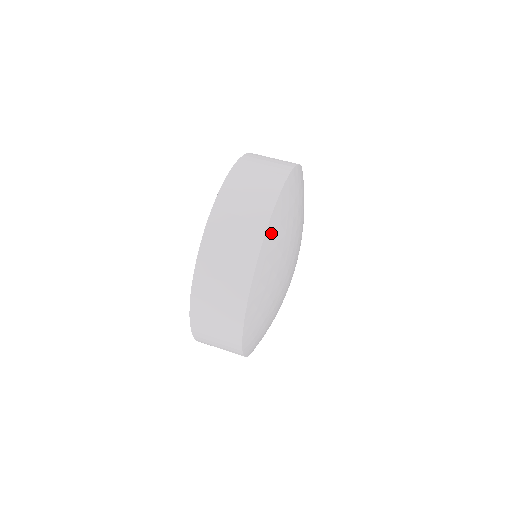
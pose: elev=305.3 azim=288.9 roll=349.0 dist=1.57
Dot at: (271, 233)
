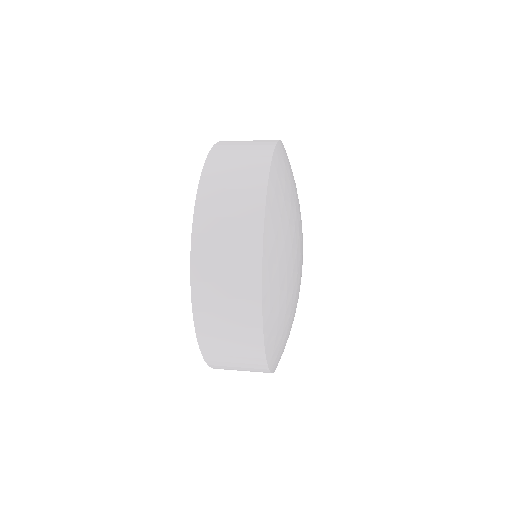
Dot at: (268, 258)
